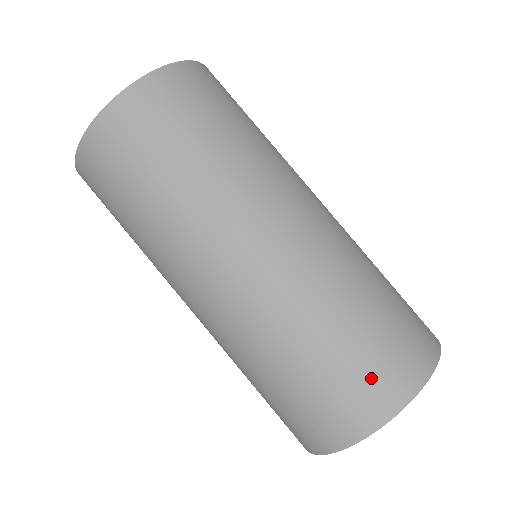
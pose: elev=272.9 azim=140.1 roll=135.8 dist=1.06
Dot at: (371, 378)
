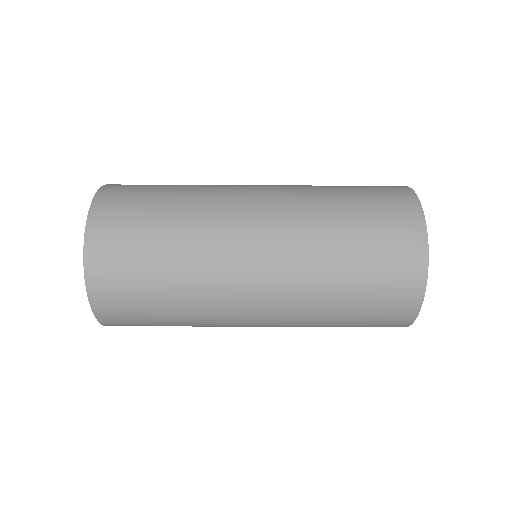
Dot at: (389, 212)
